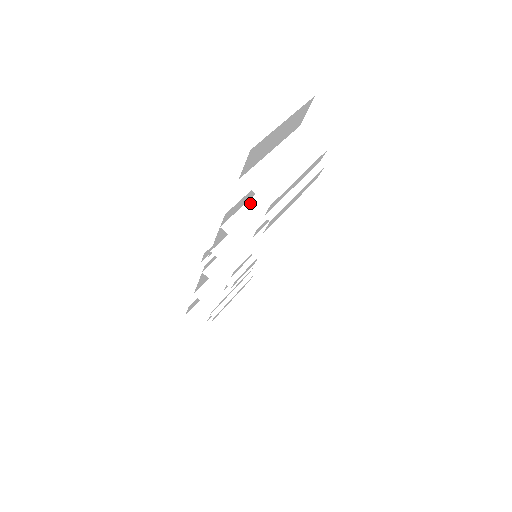
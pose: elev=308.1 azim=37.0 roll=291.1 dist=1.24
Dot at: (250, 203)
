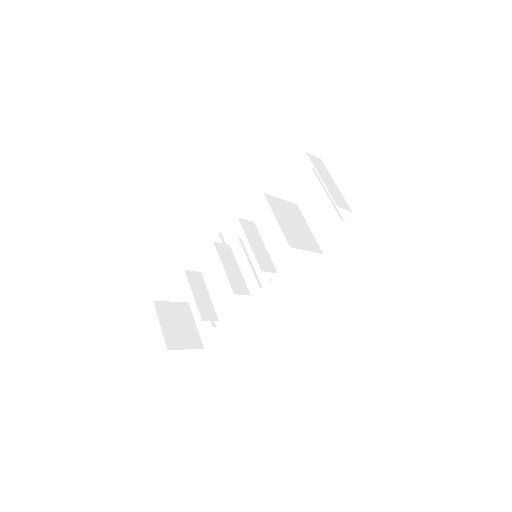
Dot at: (278, 220)
